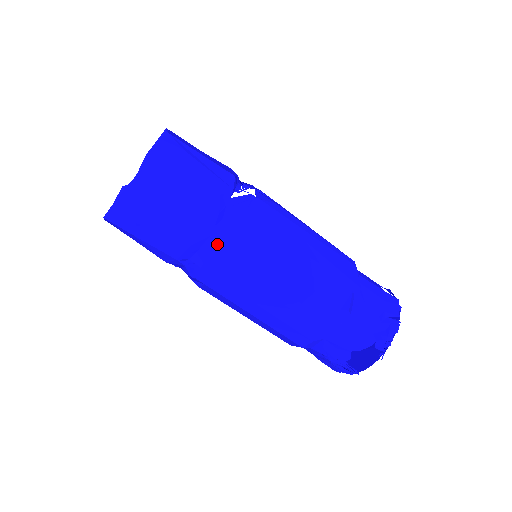
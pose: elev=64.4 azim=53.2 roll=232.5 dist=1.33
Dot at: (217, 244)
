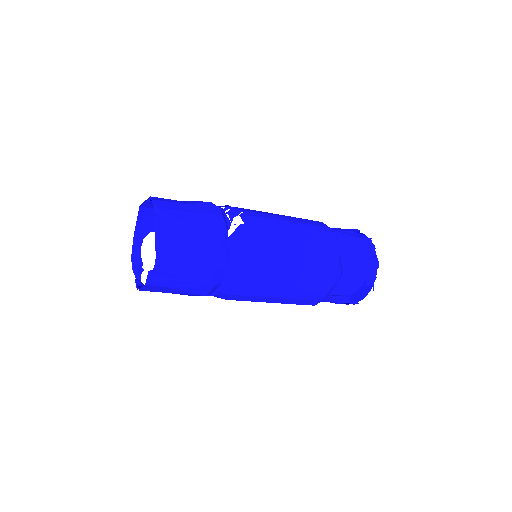
Dot at: (233, 276)
